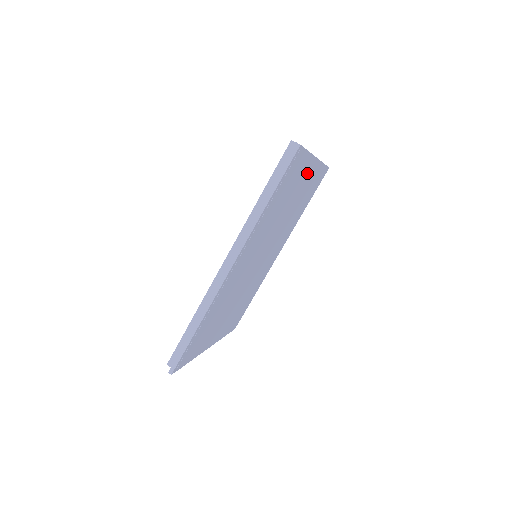
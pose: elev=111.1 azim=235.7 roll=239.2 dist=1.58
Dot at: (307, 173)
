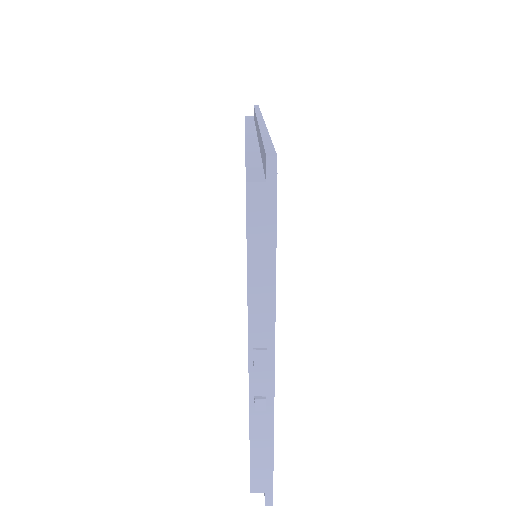
Dot at: occluded
